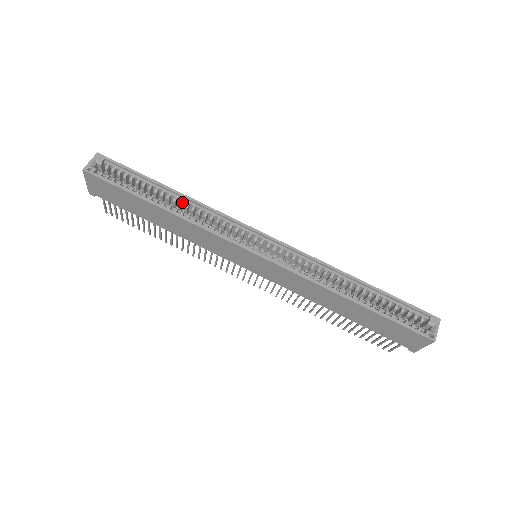
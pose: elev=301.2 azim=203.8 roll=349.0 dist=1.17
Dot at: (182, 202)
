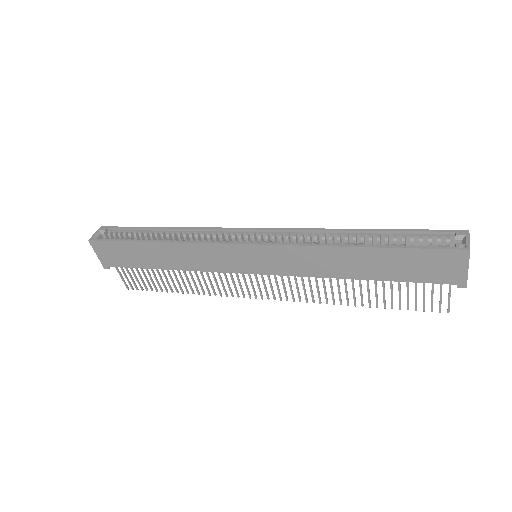
Dot at: (175, 234)
